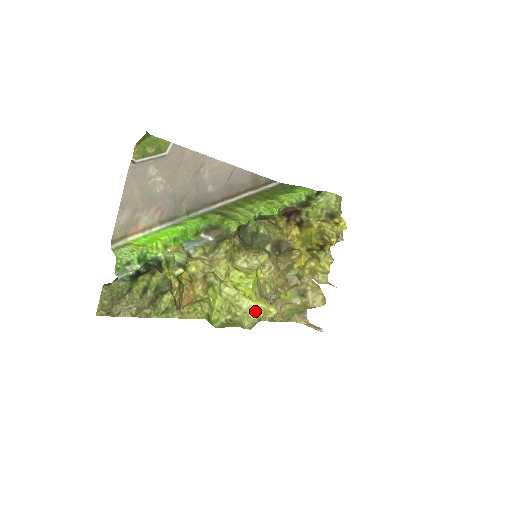
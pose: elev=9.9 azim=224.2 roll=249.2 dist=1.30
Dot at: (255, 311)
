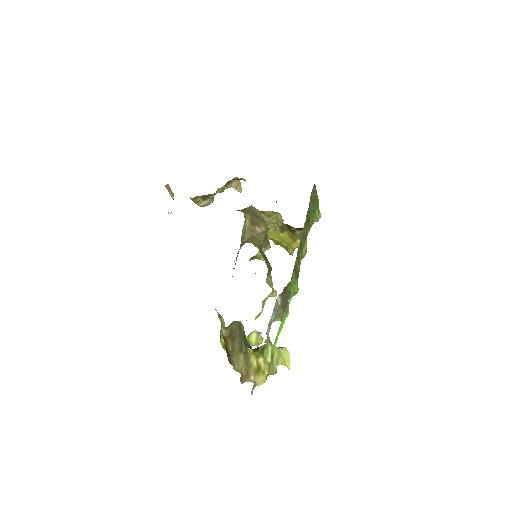
Dot at: occluded
